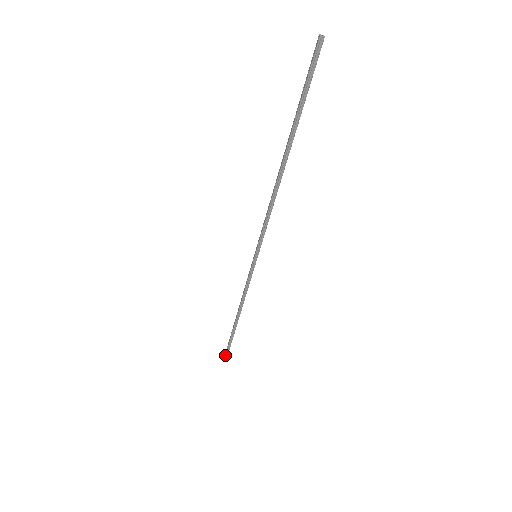
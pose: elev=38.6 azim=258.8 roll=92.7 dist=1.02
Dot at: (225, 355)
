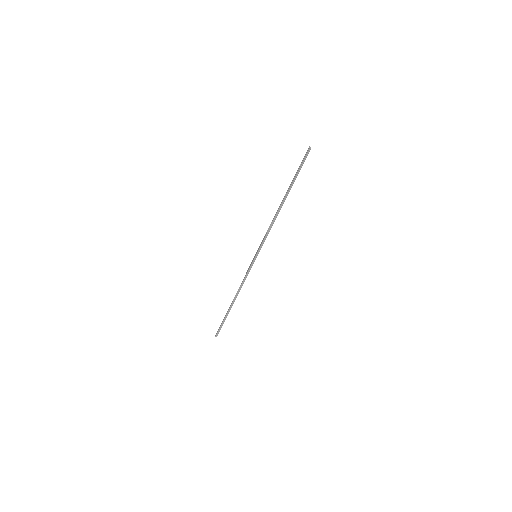
Dot at: (217, 332)
